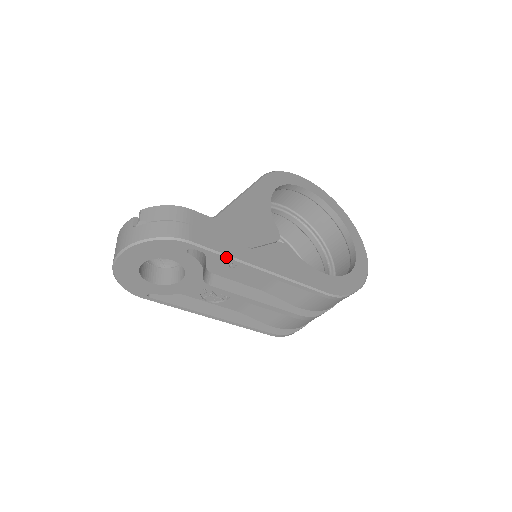
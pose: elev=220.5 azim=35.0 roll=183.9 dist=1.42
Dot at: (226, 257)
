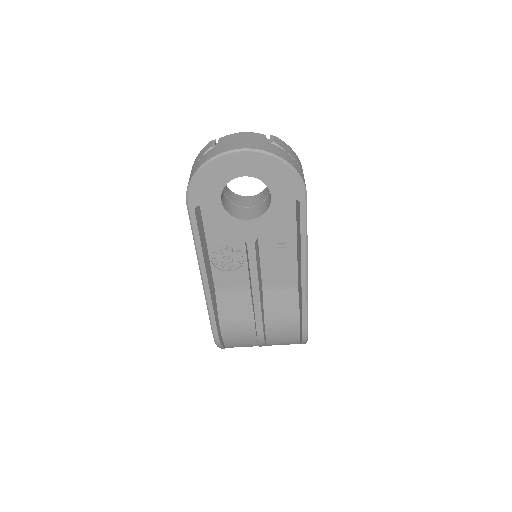
Dot at: (306, 233)
